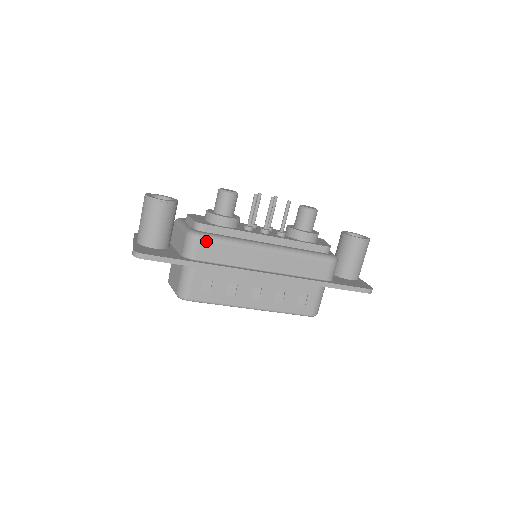
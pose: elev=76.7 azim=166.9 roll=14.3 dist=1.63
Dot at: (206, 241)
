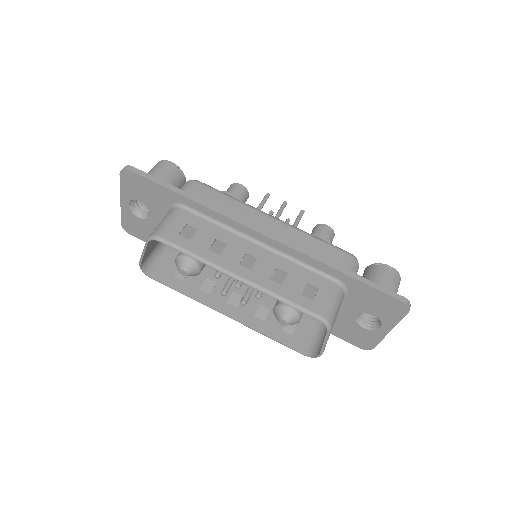
Dot at: (204, 186)
